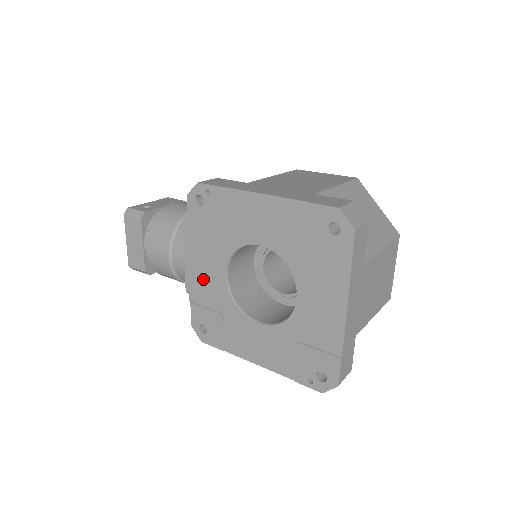
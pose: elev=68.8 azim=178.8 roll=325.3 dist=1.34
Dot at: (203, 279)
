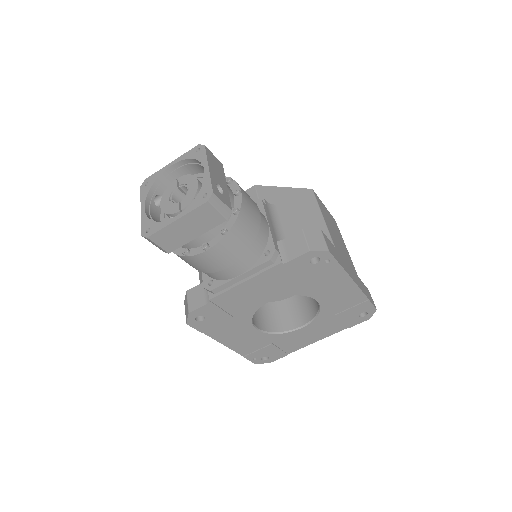
Dot at: (246, 295)
